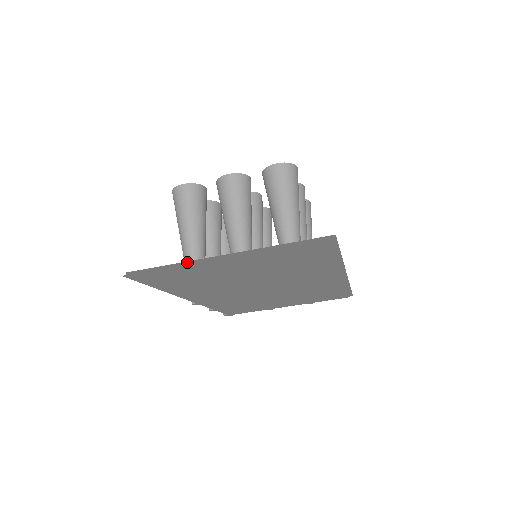
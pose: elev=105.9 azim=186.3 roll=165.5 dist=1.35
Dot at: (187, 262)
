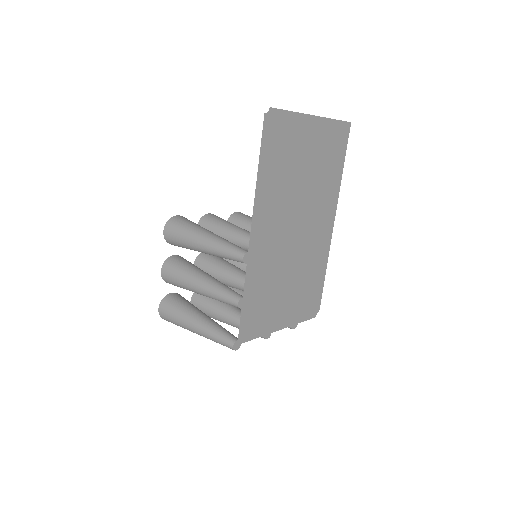
Dot at: (298, 115)
